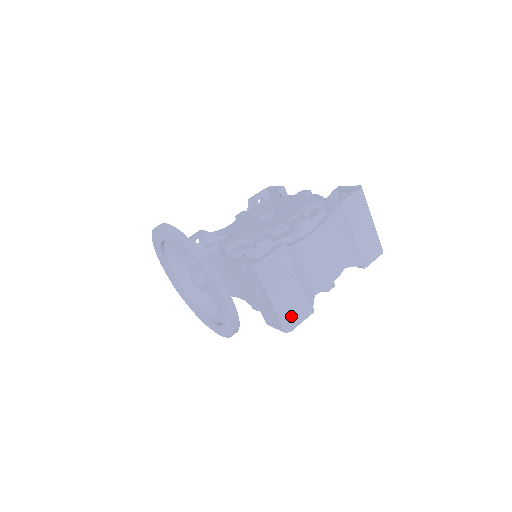
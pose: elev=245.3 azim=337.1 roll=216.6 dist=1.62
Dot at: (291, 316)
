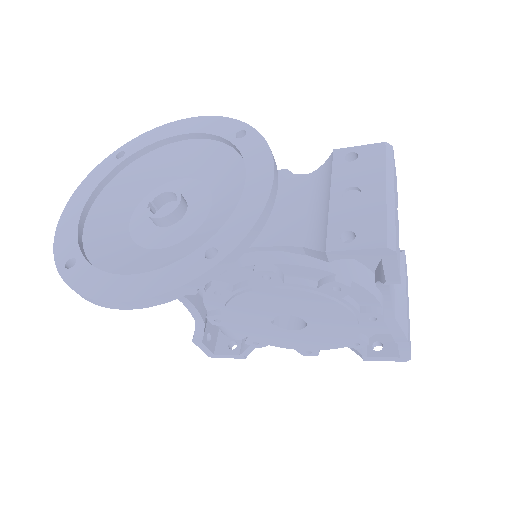
Dot at: (396, 238)
